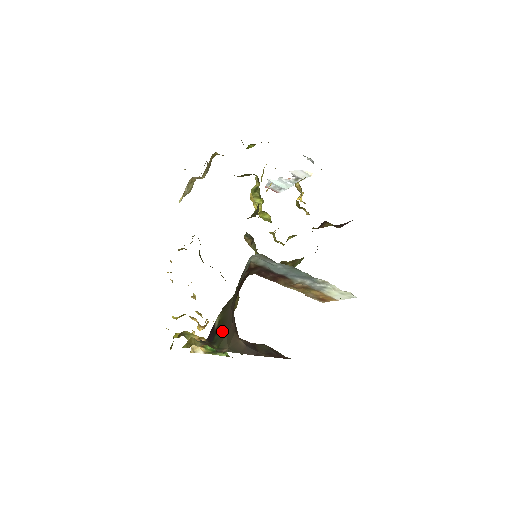
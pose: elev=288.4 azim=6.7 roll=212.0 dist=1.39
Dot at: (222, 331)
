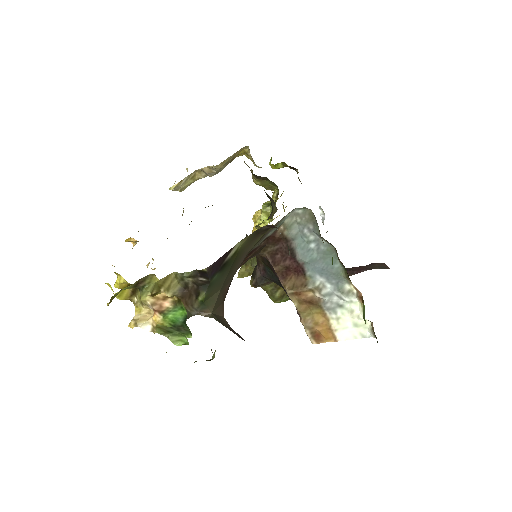
Dot at: (223, 277)
